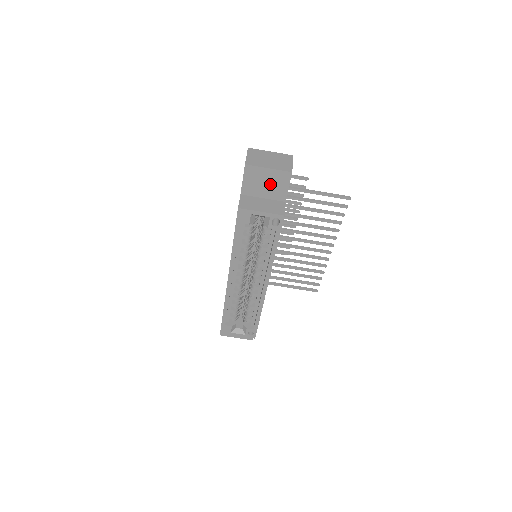
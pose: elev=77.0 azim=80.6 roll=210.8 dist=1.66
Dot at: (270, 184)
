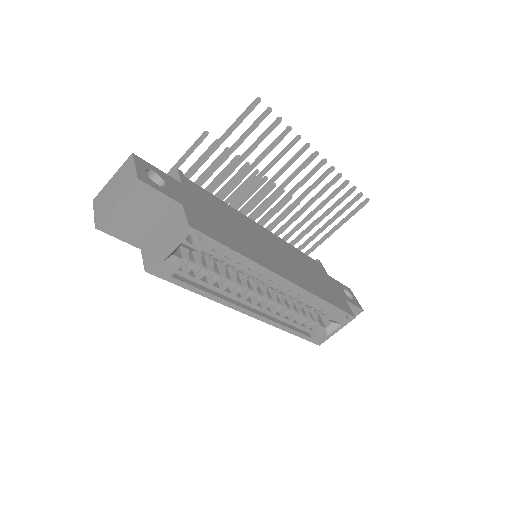
Dot at: (143, 212)
